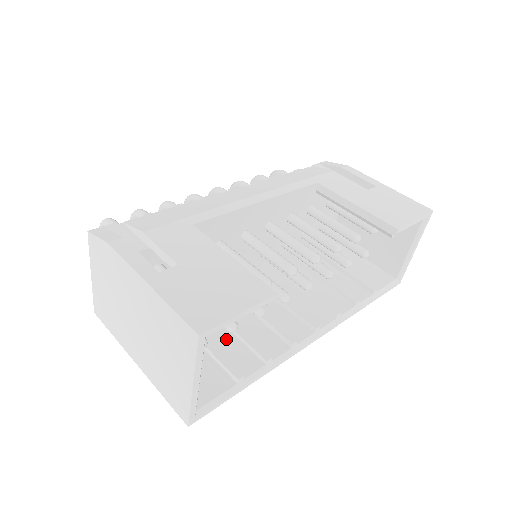
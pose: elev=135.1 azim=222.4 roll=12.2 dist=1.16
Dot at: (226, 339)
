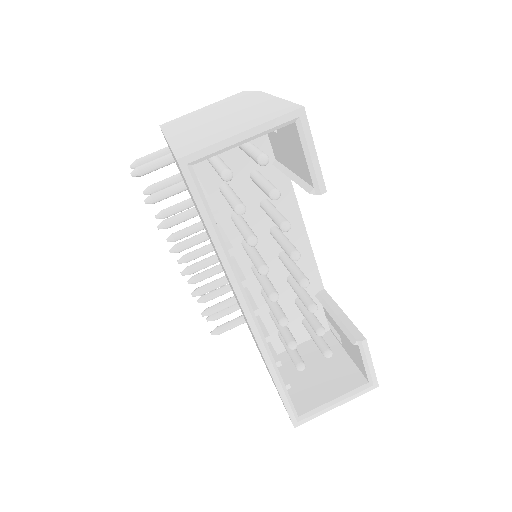
Dot at: occluded
